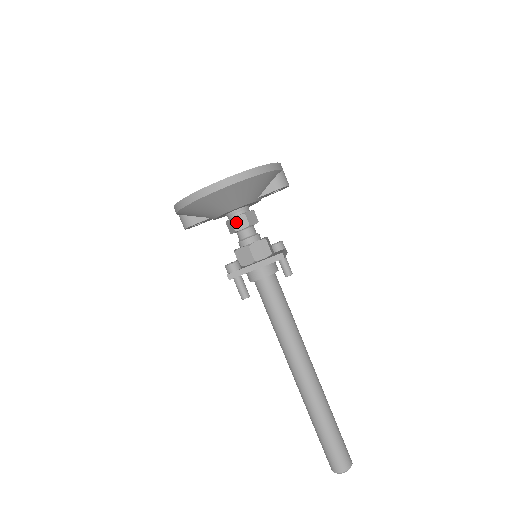
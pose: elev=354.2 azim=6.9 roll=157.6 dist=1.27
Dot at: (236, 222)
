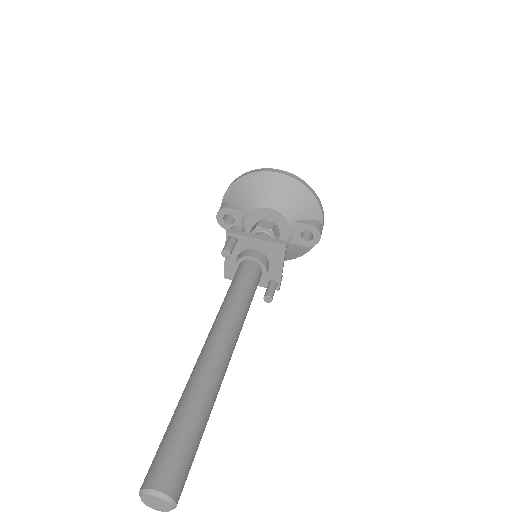
Dot at: (263, 223)
